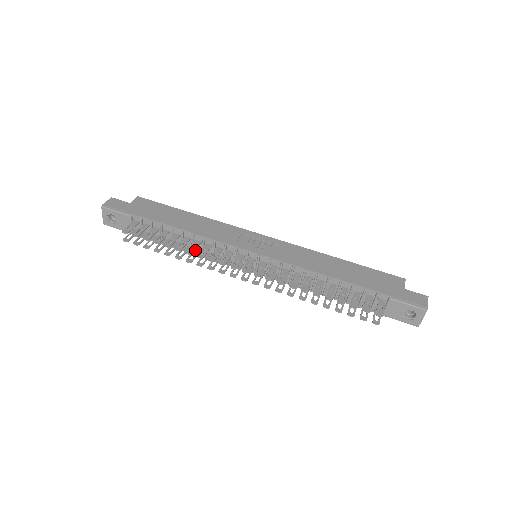
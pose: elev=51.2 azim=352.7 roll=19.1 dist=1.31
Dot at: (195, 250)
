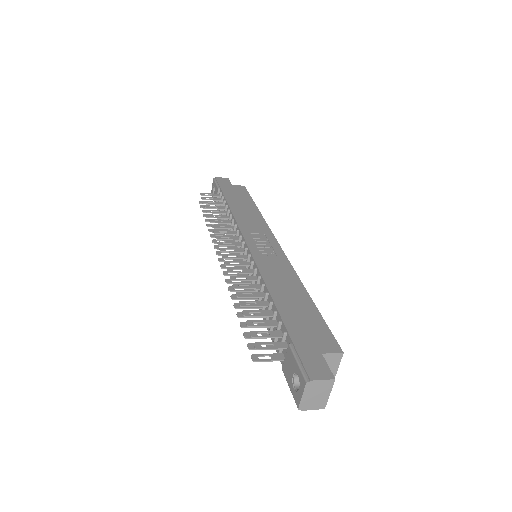
Dot at: (227, 230)
